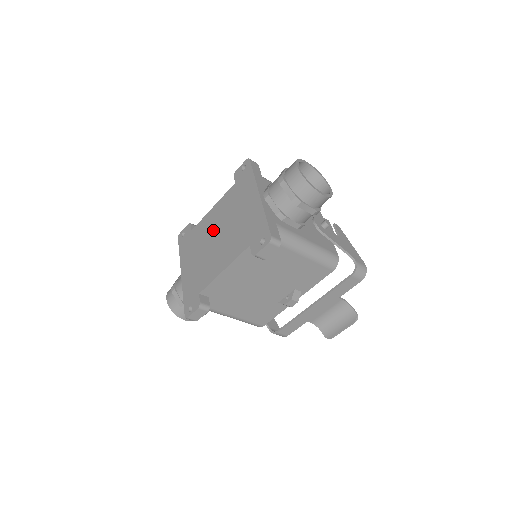
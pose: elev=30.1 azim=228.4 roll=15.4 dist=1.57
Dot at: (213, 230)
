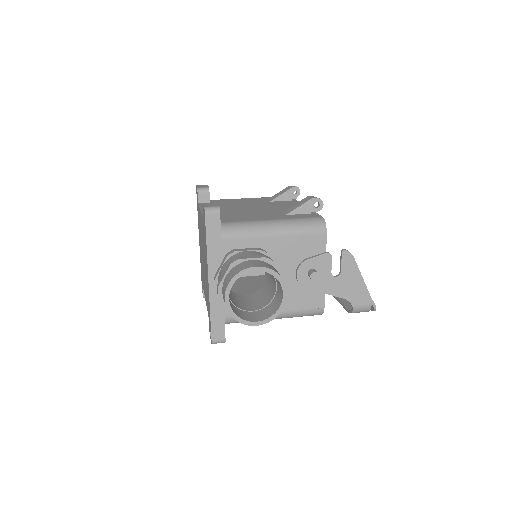
Dot at: occluded
